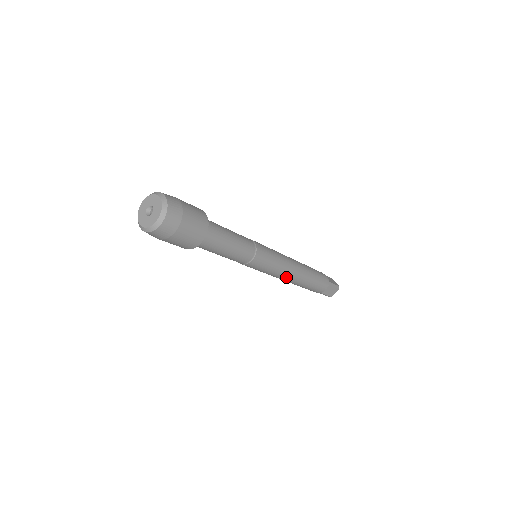
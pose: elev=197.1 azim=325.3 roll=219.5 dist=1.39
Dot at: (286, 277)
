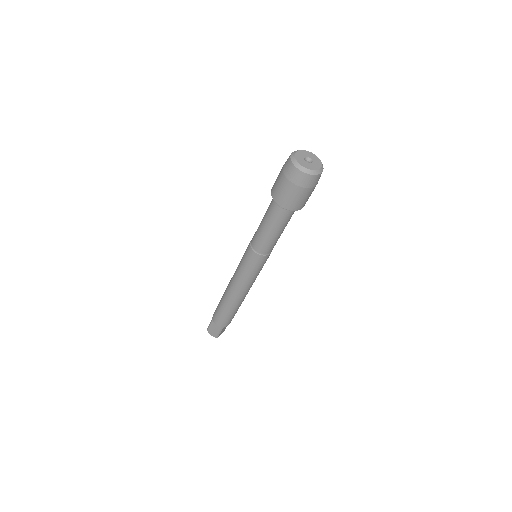
Dot at: (247, 290)
